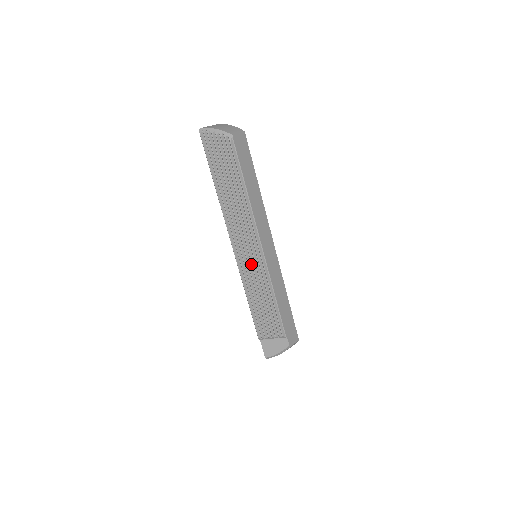
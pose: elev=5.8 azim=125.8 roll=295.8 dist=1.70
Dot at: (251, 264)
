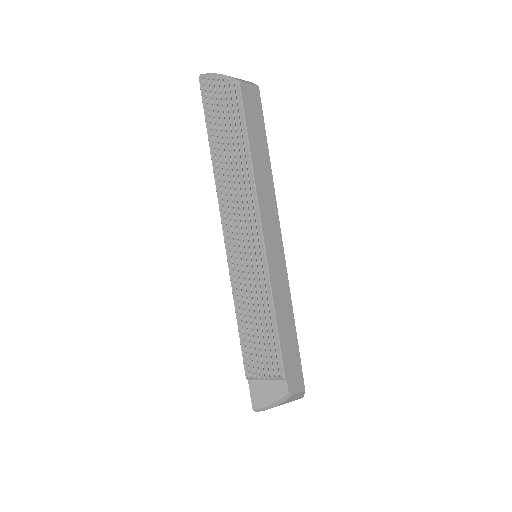
Dot at: (246, 263)
